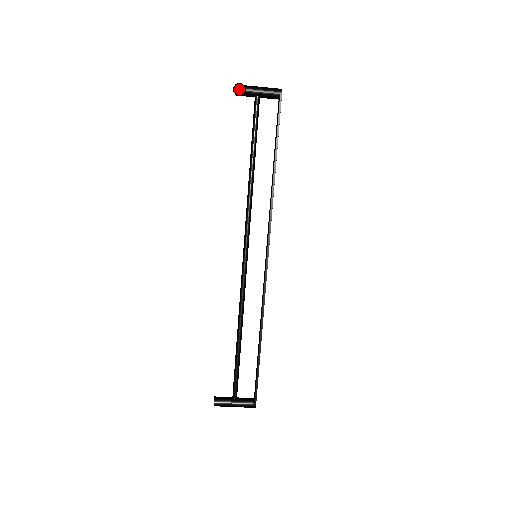
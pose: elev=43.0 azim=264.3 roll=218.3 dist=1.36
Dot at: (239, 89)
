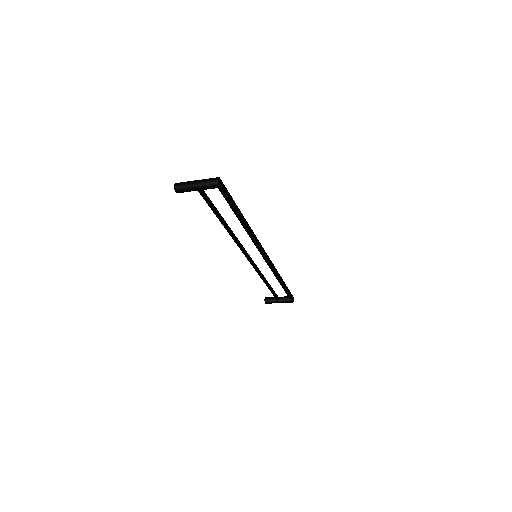
Dot at: (179, 192)
